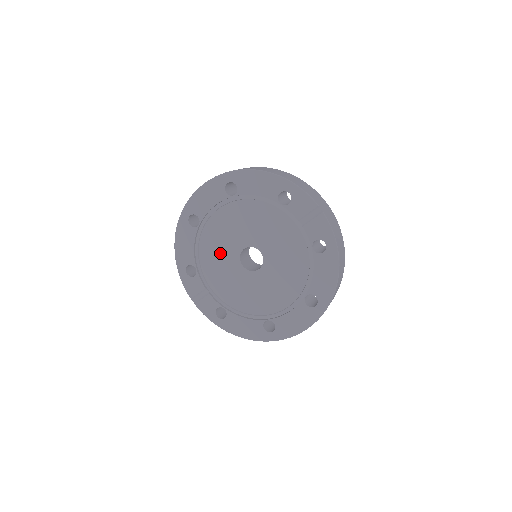
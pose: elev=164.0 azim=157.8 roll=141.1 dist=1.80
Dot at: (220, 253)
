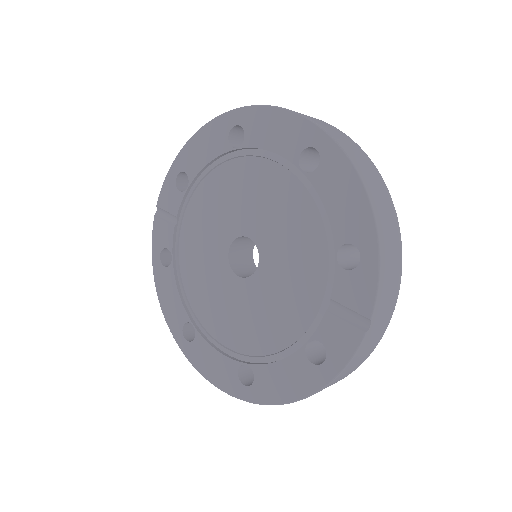
Dot at: (224, 206)
